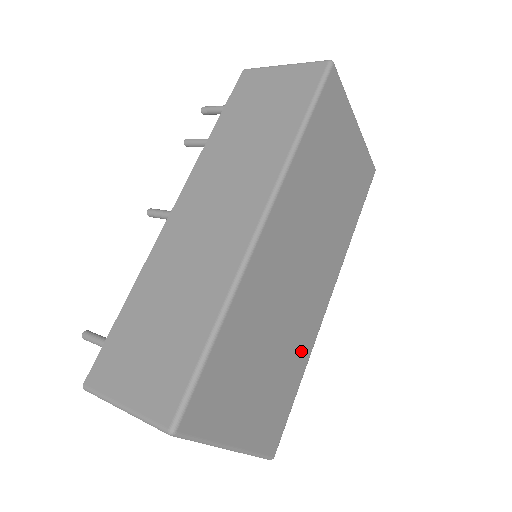
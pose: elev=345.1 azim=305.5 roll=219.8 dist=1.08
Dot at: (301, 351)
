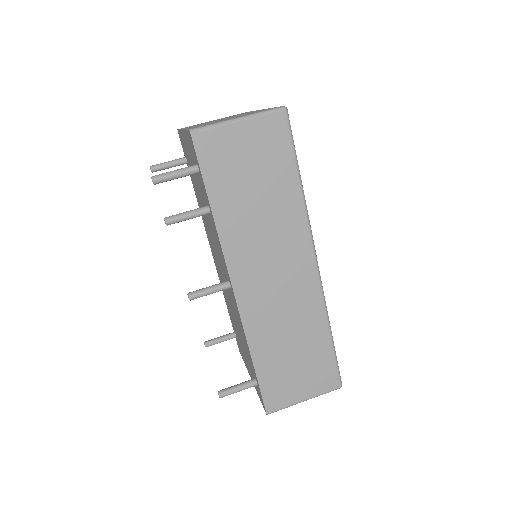
Dot at: occluded
